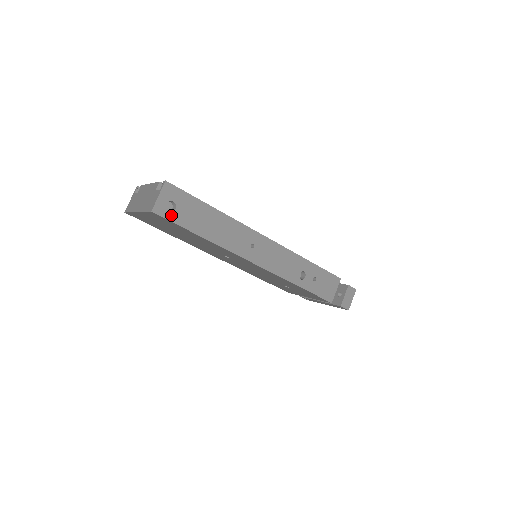
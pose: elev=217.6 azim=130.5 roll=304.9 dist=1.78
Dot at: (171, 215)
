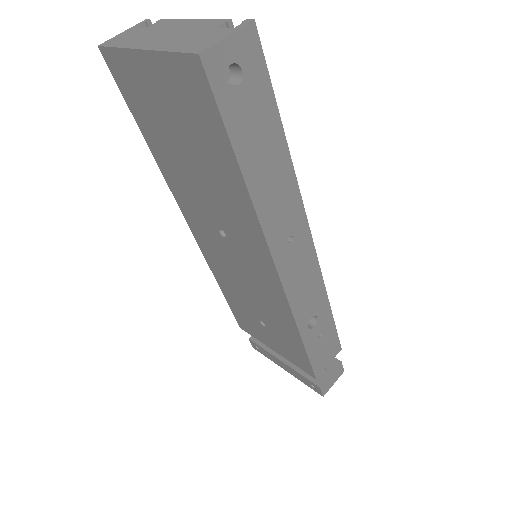
Dot at: (224, 92)
